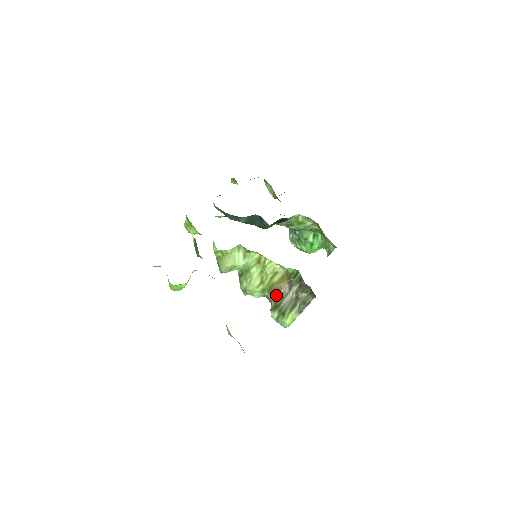
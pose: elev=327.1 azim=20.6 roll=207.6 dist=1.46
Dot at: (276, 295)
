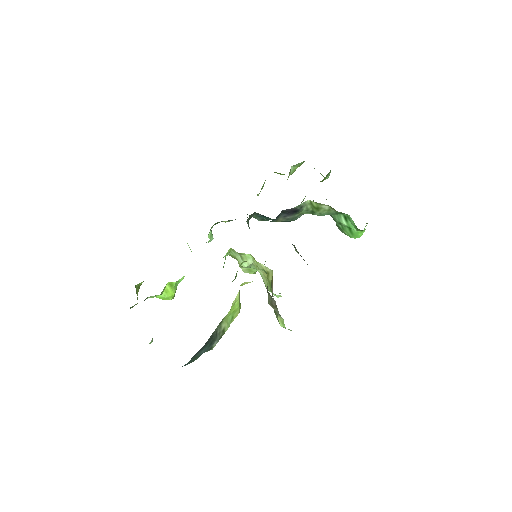
Dot at: (272, 296)
